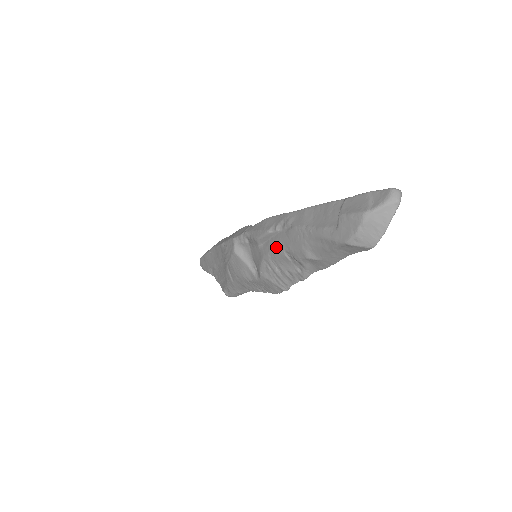
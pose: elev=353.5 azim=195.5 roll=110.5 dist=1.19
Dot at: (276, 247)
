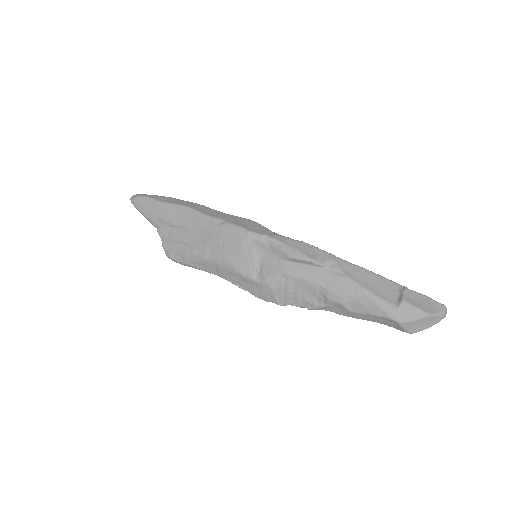
Dot at: (312, 276)
